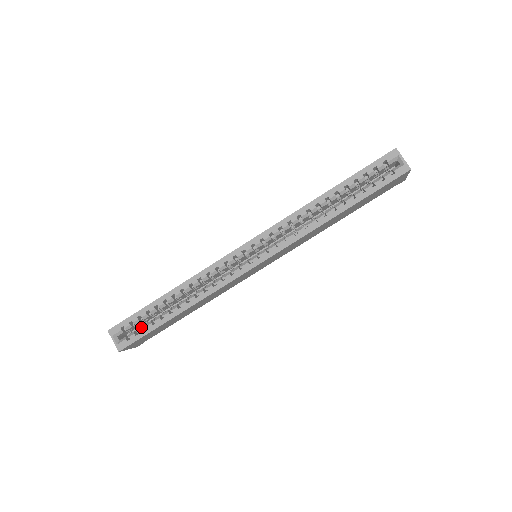
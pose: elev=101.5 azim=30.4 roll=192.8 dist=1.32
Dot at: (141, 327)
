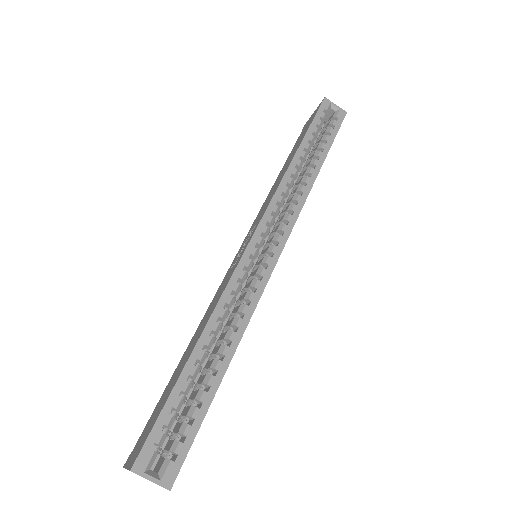
Dot at: (182, 425)
